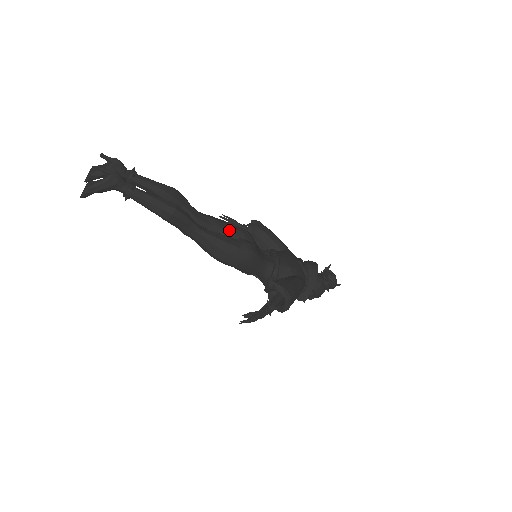
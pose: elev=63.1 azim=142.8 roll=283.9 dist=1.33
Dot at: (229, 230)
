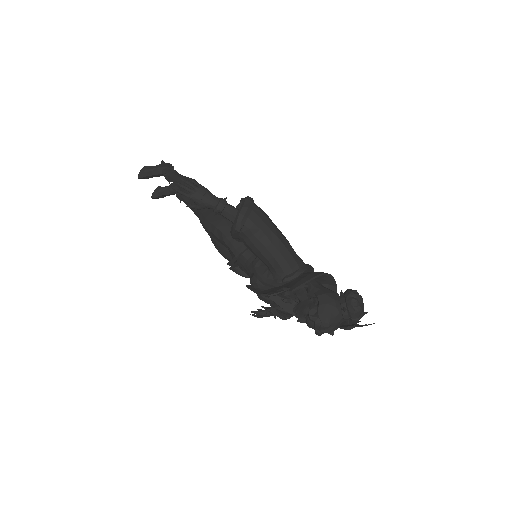
Dot at: occluded
